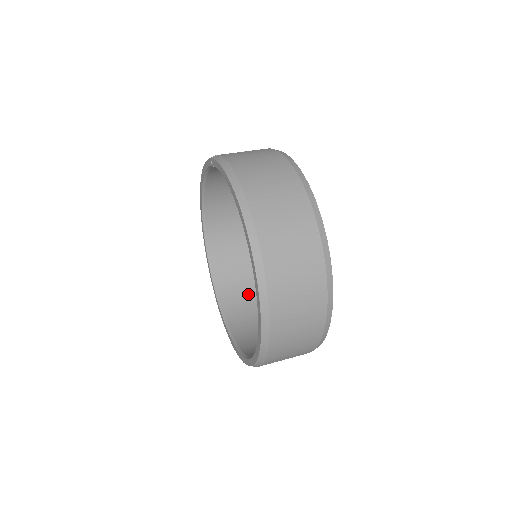
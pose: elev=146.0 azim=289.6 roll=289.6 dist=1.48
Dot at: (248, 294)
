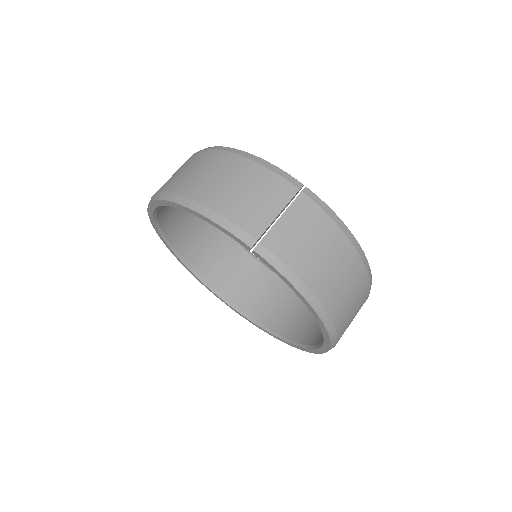
Dot at: (199, 229)
